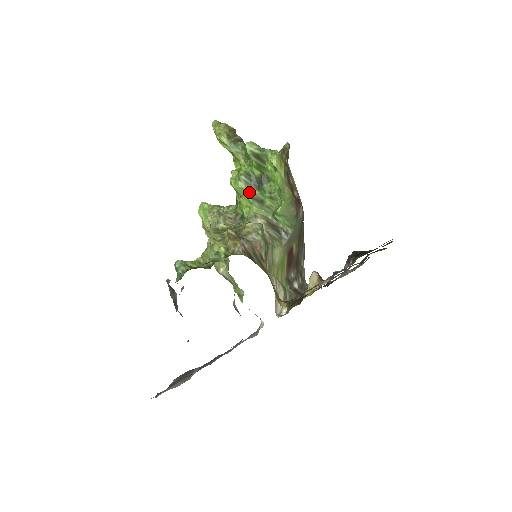
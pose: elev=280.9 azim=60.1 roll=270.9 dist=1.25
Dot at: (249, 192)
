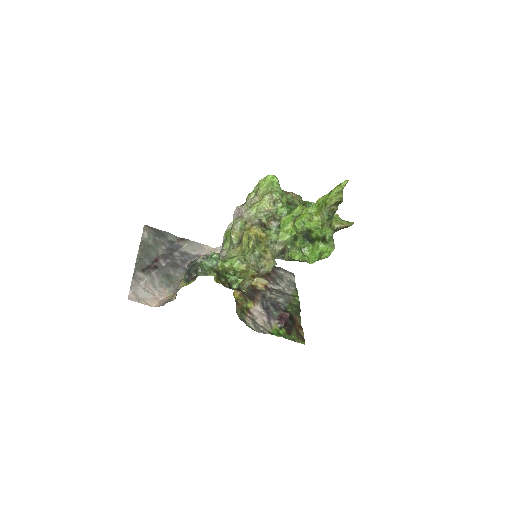
Dot at: (298, 233)
